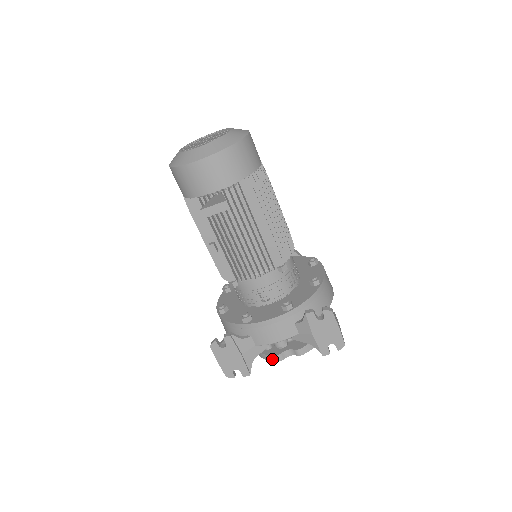
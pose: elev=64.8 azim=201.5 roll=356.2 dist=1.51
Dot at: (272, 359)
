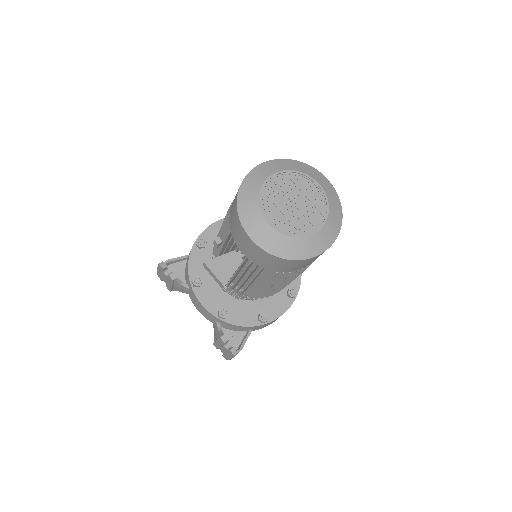
Dot at: occluded
